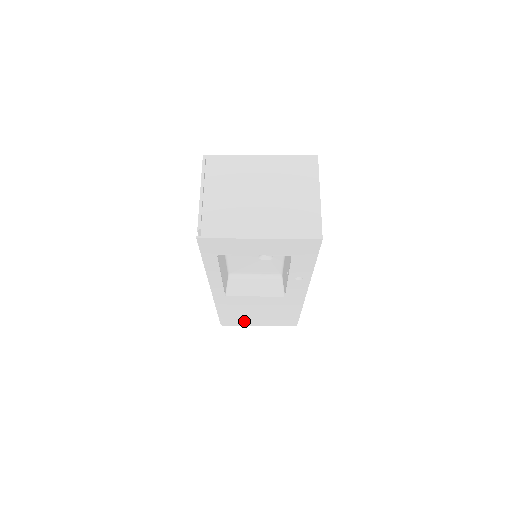
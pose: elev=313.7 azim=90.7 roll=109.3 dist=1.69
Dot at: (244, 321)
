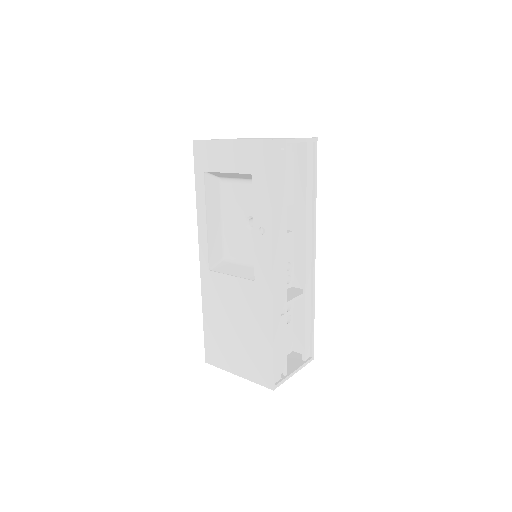
Dot at: (224, 354)
